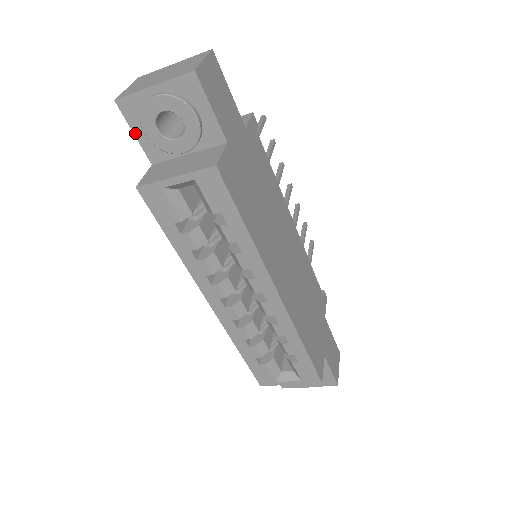
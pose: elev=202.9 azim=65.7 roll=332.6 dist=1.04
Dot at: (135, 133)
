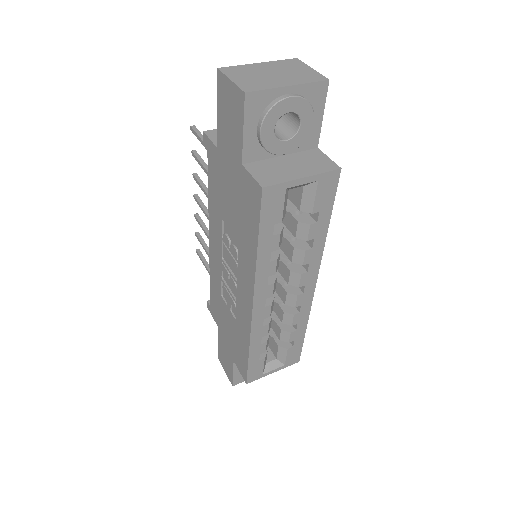
Dot at: (245, 130)
